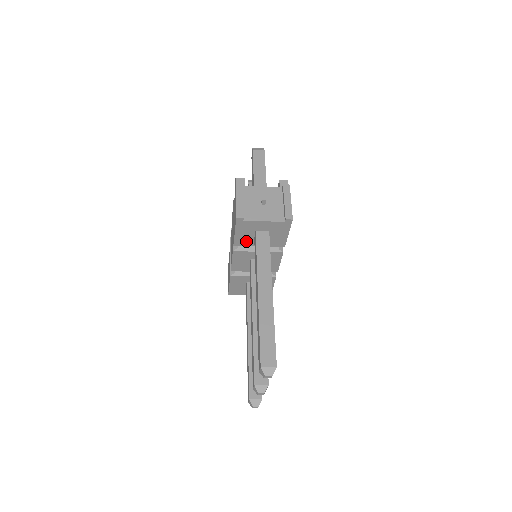
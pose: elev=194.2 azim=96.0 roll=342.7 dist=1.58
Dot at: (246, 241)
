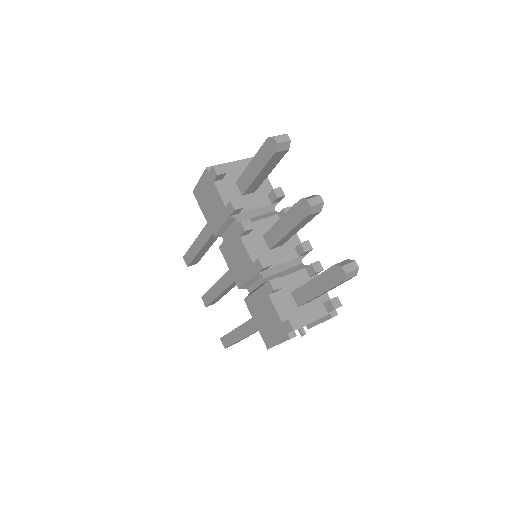
Dot at: occluded
